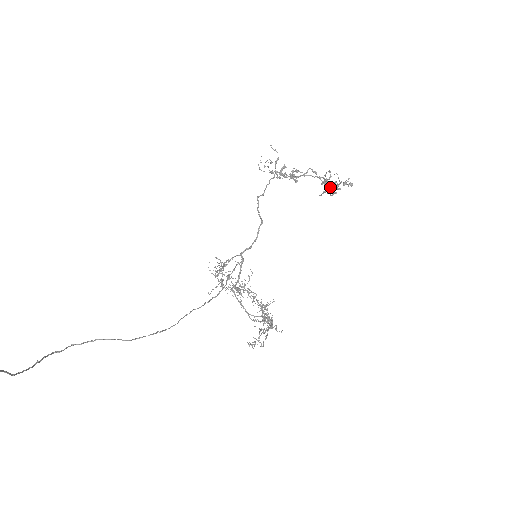
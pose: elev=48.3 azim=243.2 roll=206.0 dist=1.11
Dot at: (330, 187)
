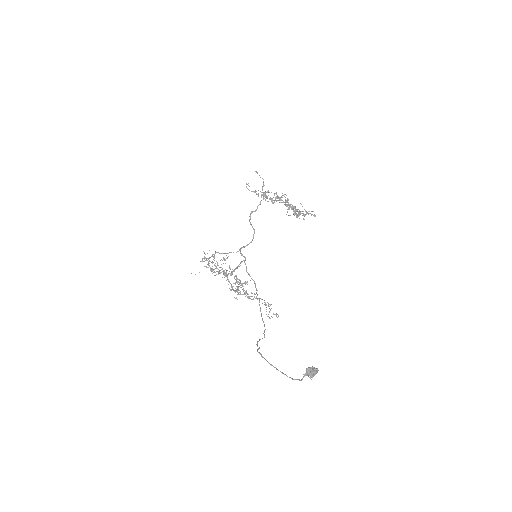
Dot at: (303, 215)
